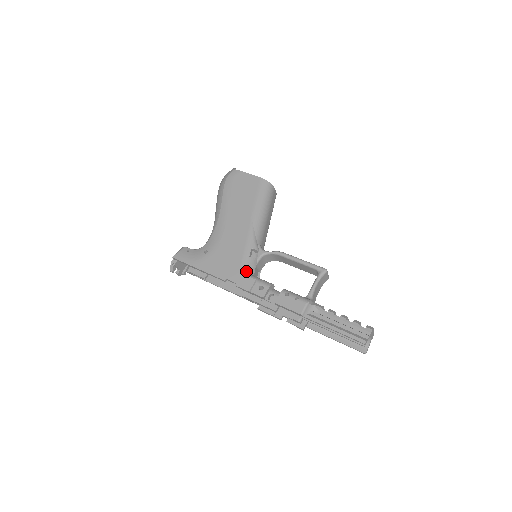
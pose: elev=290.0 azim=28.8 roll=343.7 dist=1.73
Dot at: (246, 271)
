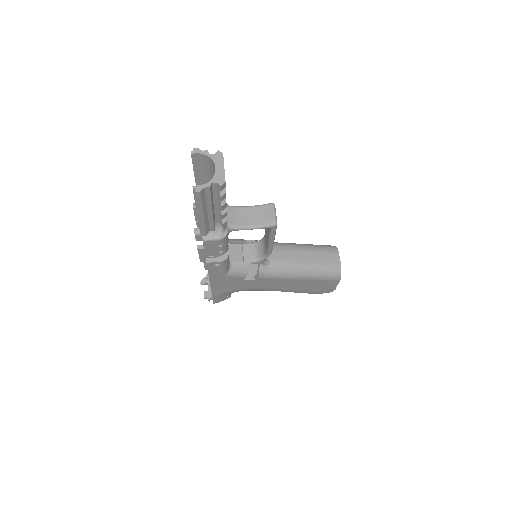
Dot at: occluded
